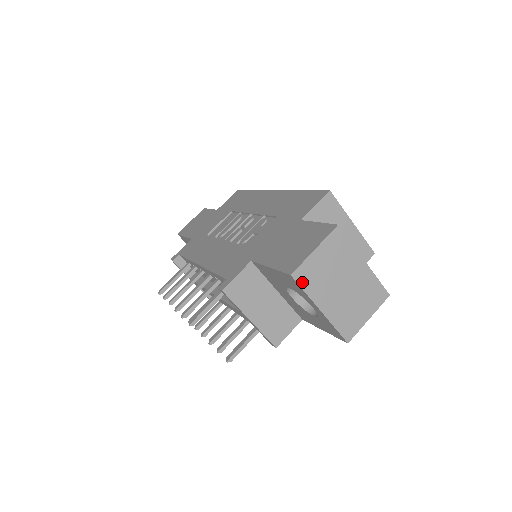
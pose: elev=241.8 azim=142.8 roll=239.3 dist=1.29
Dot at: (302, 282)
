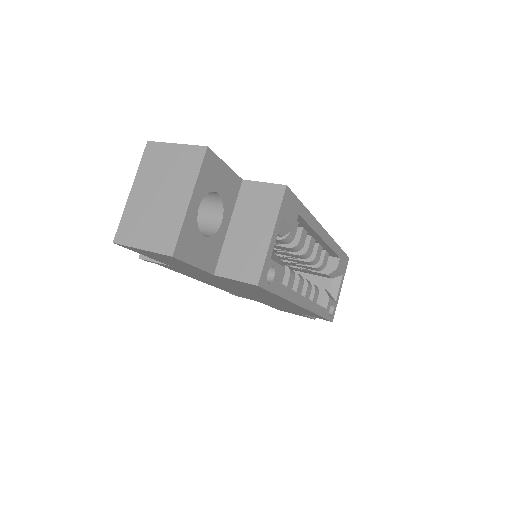
Dot at: (146, 155)
